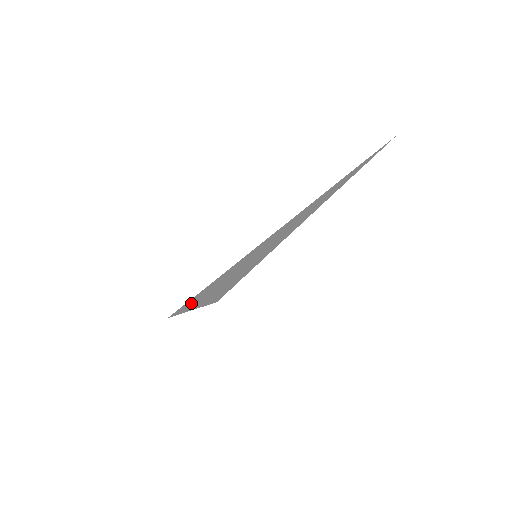
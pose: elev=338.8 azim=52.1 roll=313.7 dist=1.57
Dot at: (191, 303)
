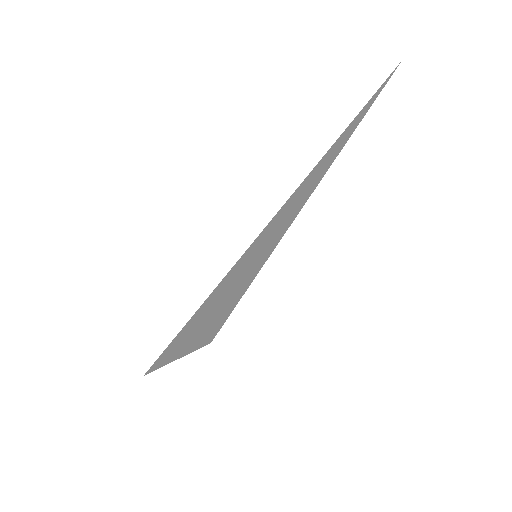
Dot at: (175, 345)
